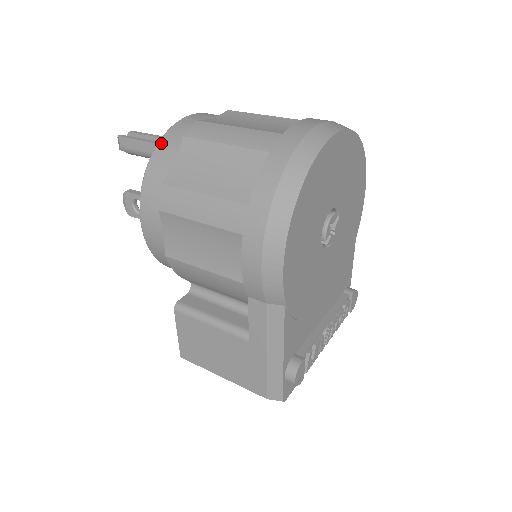
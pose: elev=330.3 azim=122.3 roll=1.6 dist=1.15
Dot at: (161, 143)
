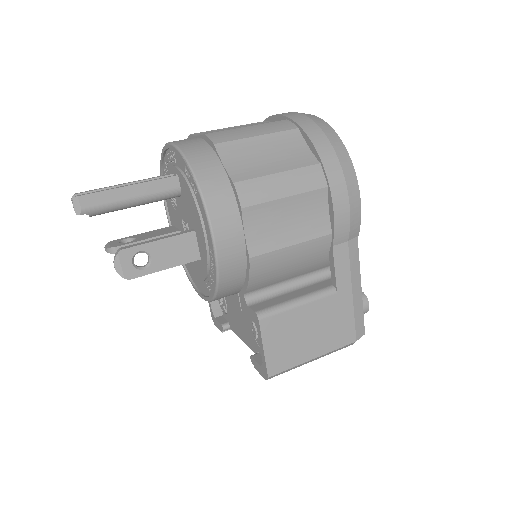
Dot at: (191, 159)
